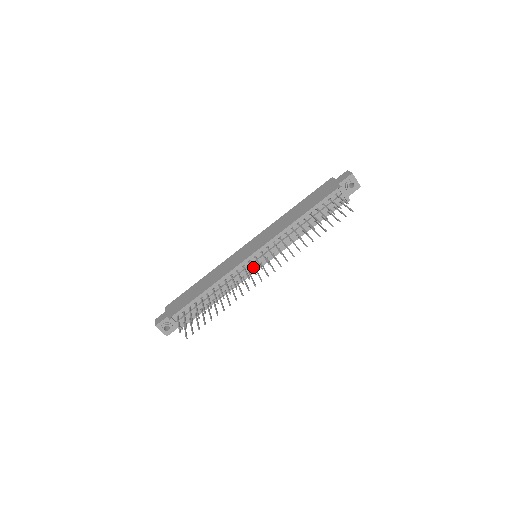
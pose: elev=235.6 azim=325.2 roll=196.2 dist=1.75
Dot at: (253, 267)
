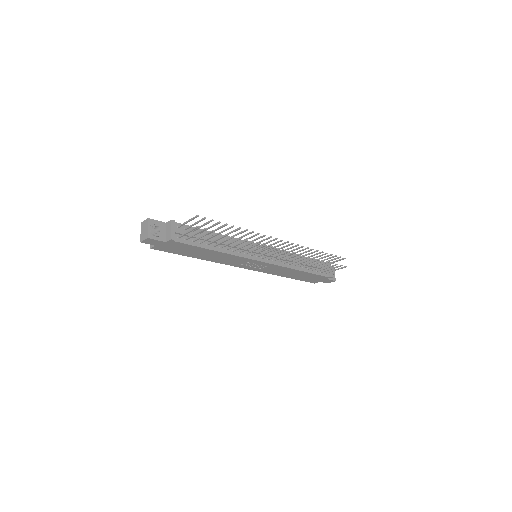
Dot at: (256, 255)
